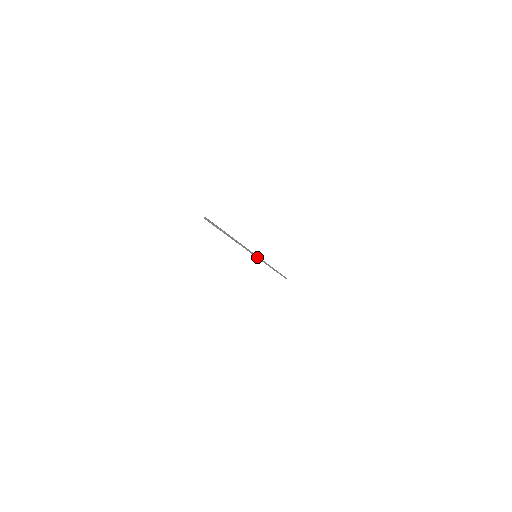
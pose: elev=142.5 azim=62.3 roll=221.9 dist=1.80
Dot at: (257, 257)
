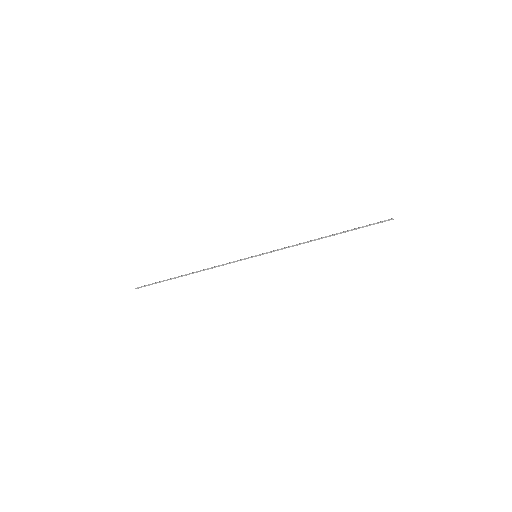
Dot at: (260, 255)
